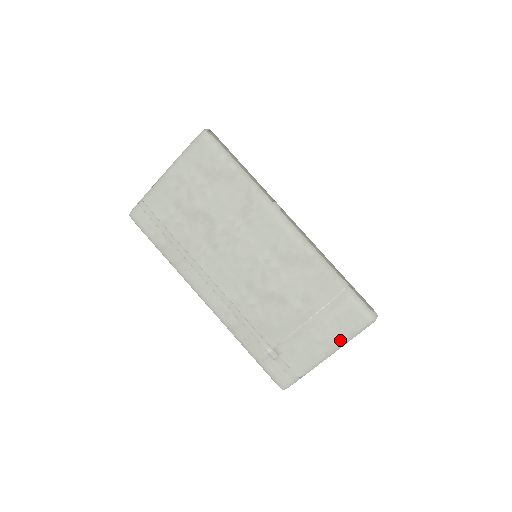
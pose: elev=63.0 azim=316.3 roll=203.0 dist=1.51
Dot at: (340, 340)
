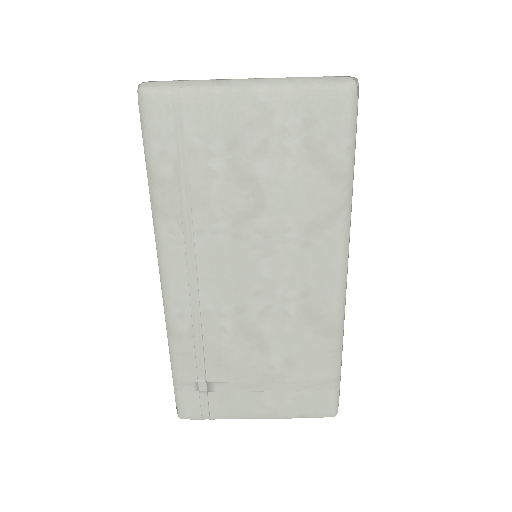
Dot at: (286, 415)
